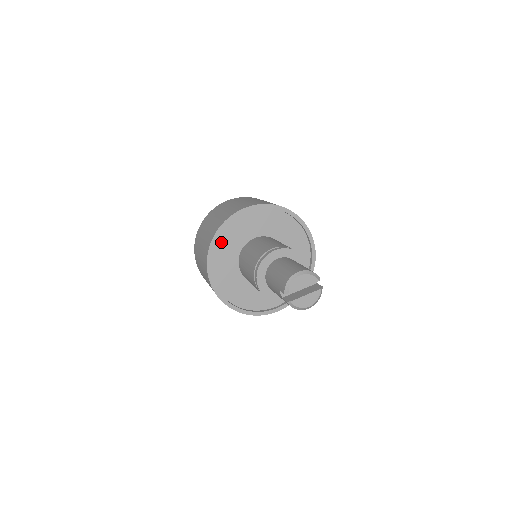
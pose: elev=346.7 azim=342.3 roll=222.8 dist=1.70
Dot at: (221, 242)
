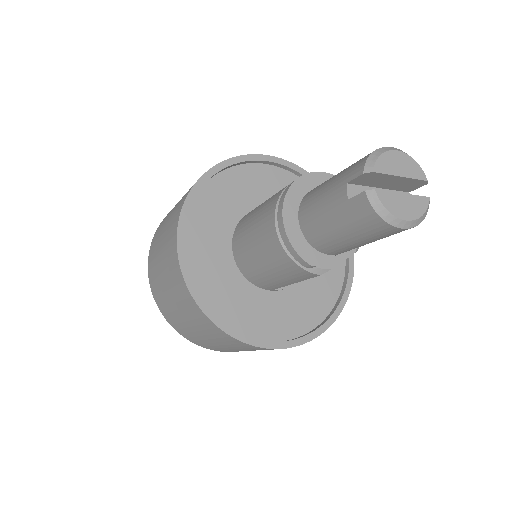
Dot at: (215, 189)
